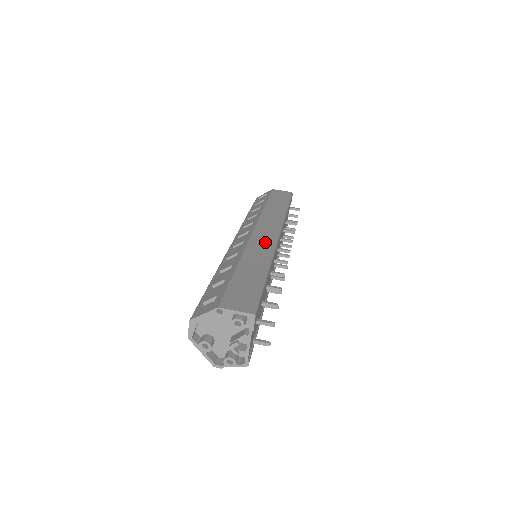
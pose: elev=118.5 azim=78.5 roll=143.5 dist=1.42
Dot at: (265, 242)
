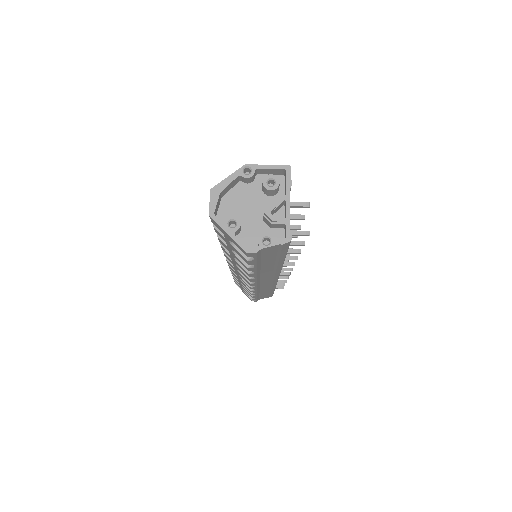
Dot at: occluded
